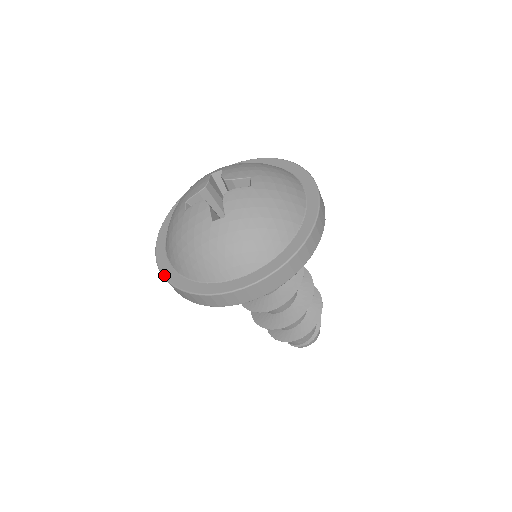
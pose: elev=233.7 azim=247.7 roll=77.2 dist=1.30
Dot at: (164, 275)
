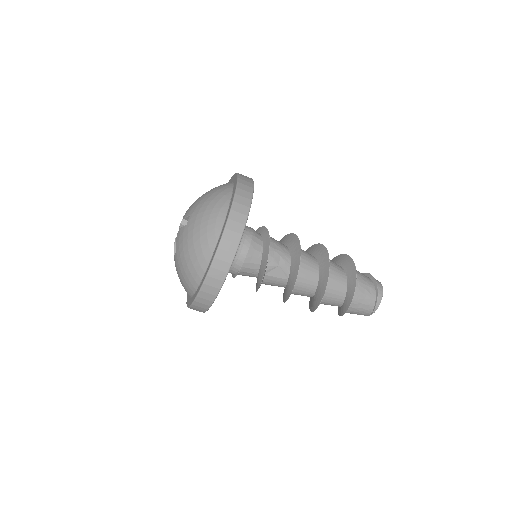
Dot at: (200, 288)
